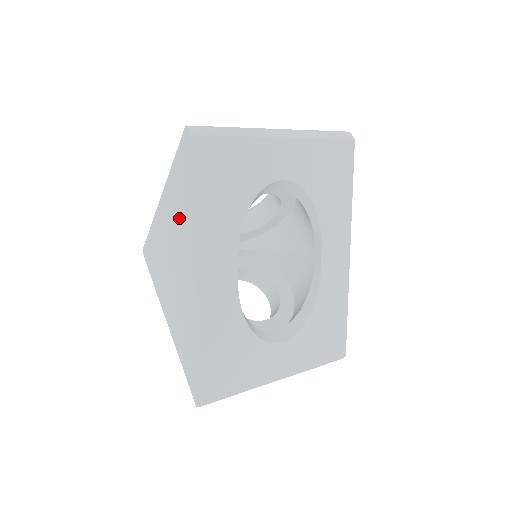
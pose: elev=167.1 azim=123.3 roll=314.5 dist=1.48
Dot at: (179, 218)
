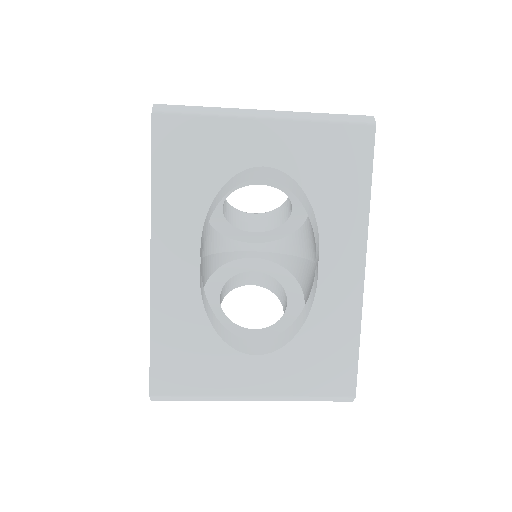
Dot at: occluded
